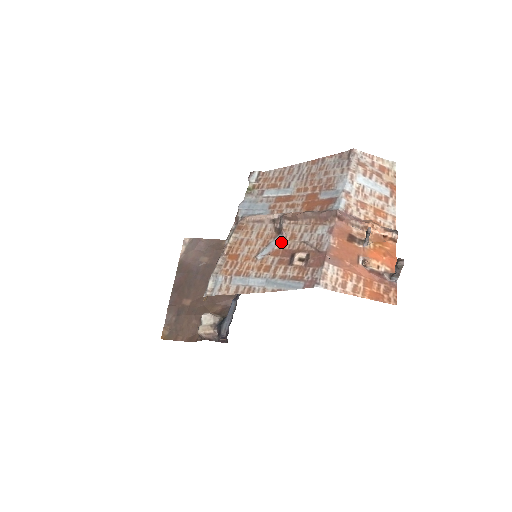
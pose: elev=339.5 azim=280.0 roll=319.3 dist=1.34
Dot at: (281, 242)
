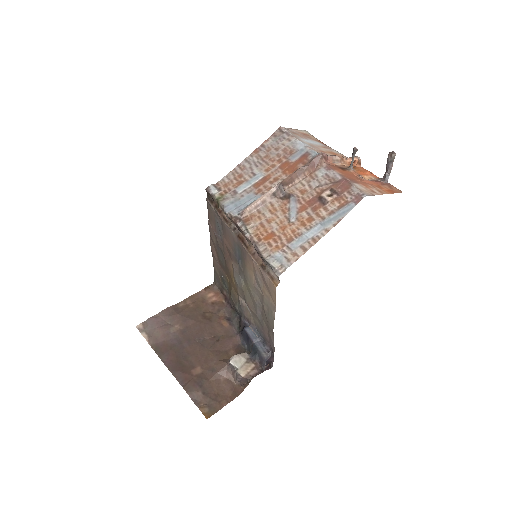
Dot at: (298, 200)
